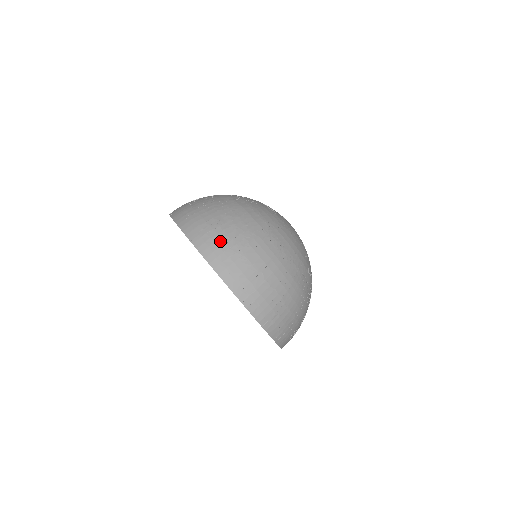
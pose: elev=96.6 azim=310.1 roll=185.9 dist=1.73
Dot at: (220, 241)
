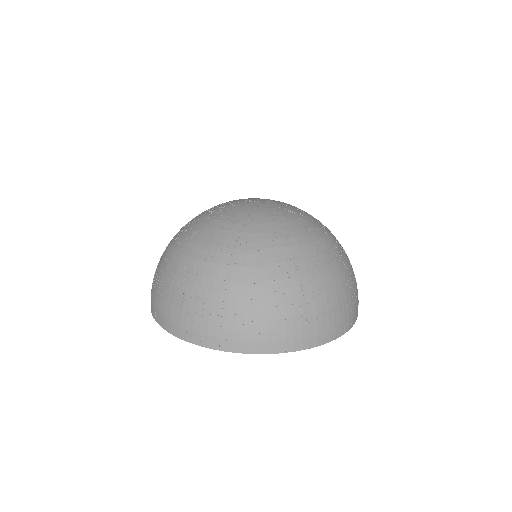
Dot at: (245, 326)
